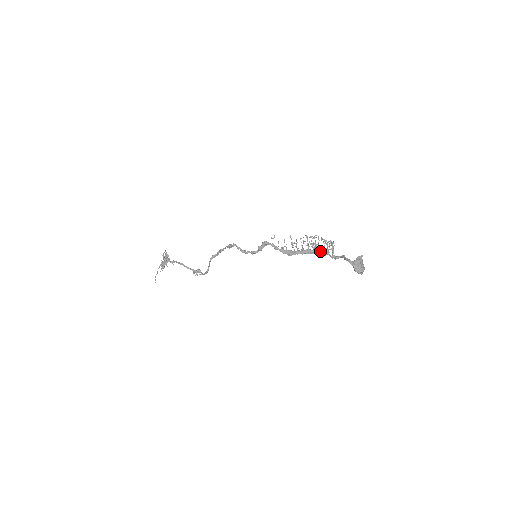
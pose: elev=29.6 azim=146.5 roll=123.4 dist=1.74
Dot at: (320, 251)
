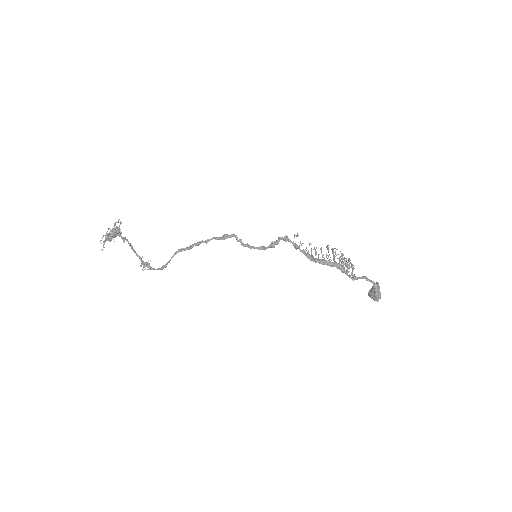
Dot at: (340, 266)
